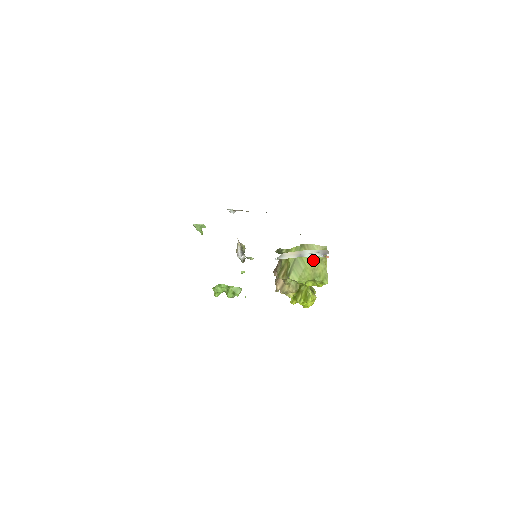
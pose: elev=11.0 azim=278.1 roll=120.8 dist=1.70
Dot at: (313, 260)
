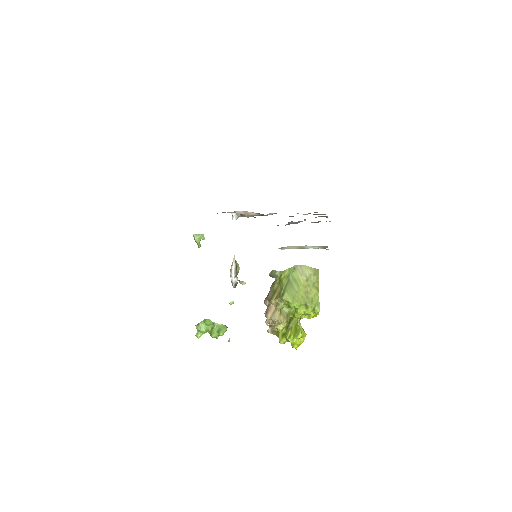
Dot at: (306, 282)
